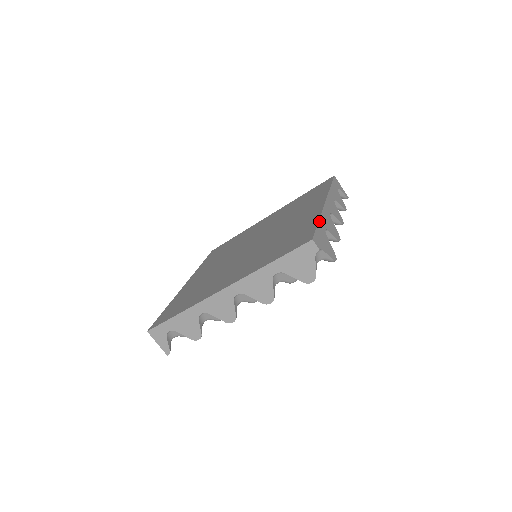
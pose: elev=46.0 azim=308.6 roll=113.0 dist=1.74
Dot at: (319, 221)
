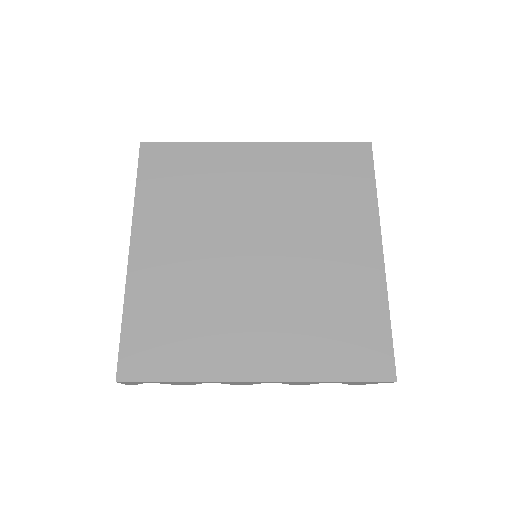
Dot at: (390, 320)
